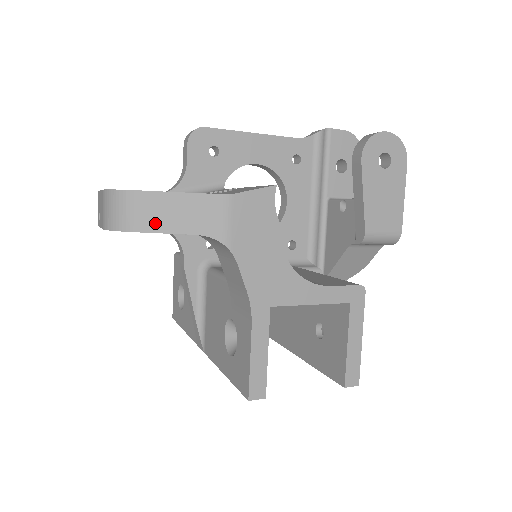
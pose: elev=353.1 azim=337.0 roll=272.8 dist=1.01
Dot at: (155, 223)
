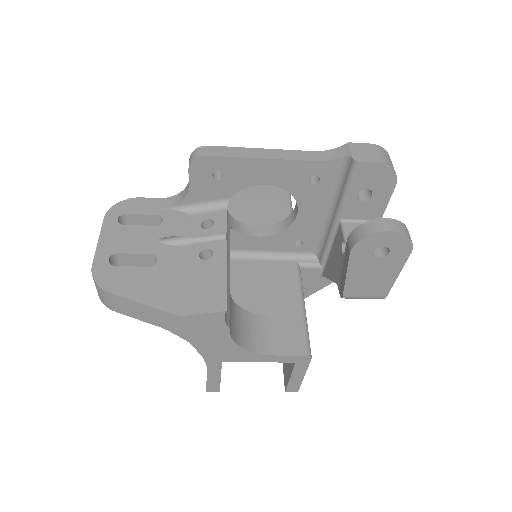
Dot at: (127, 312)
